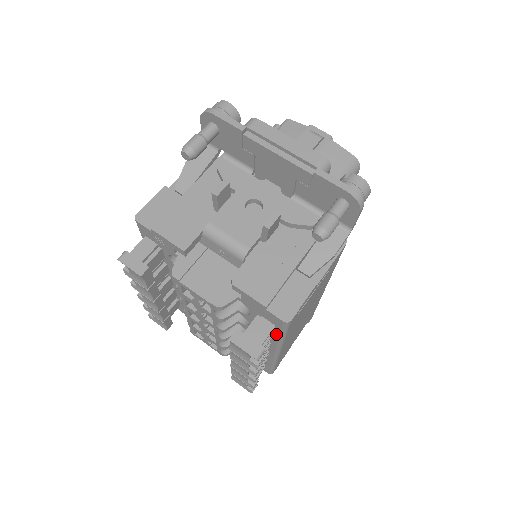
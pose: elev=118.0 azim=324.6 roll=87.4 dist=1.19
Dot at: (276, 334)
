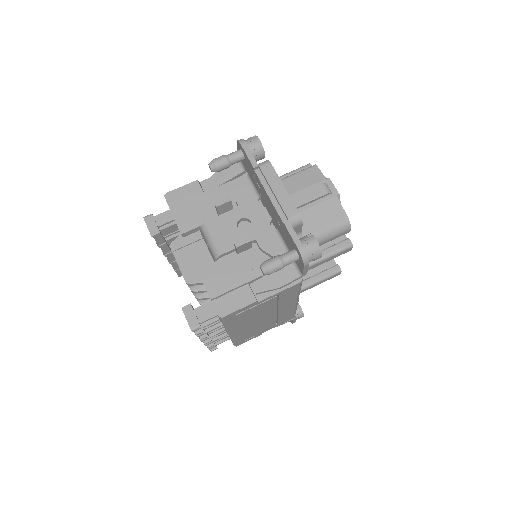
Dot at: occluded
